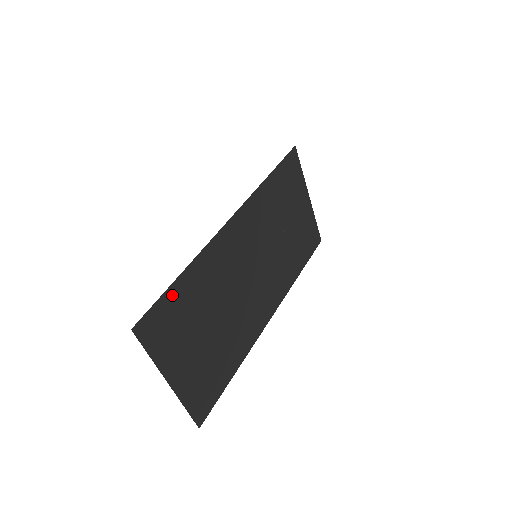
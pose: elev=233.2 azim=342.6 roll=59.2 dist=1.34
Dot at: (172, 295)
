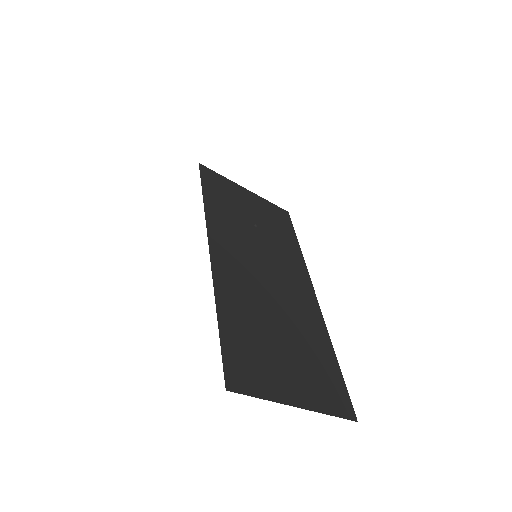
Dot at: (228, 338)
